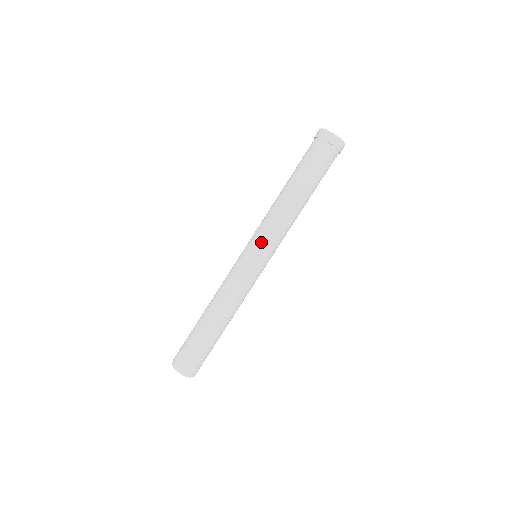
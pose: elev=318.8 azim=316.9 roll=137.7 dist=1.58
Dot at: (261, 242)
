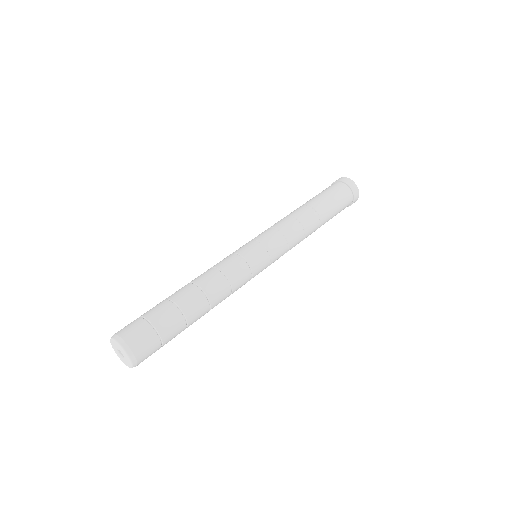
Dot at: (272, 239)
